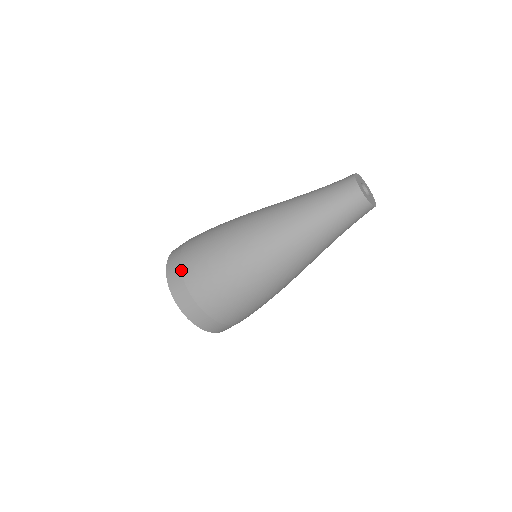
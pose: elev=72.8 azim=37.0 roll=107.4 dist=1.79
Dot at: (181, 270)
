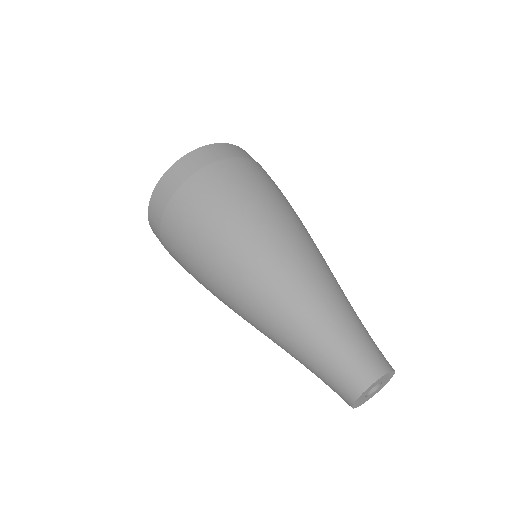
Dot at: (165, 209)
